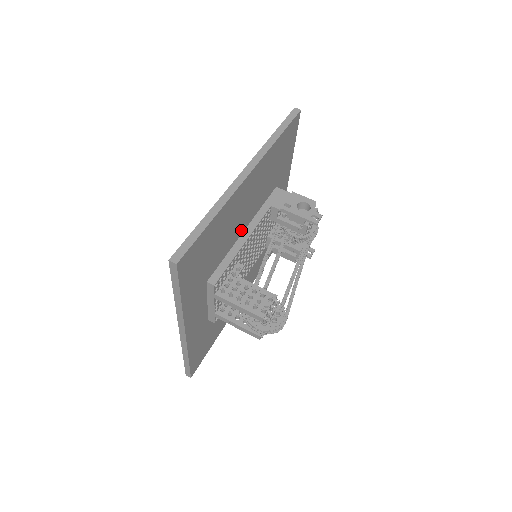
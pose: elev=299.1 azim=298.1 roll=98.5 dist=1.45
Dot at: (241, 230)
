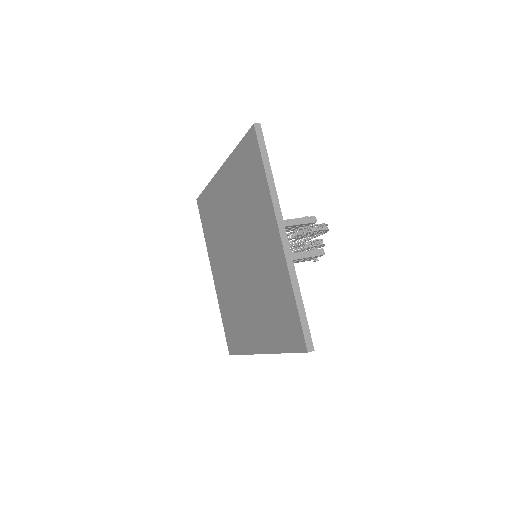
Dot at: occluded
